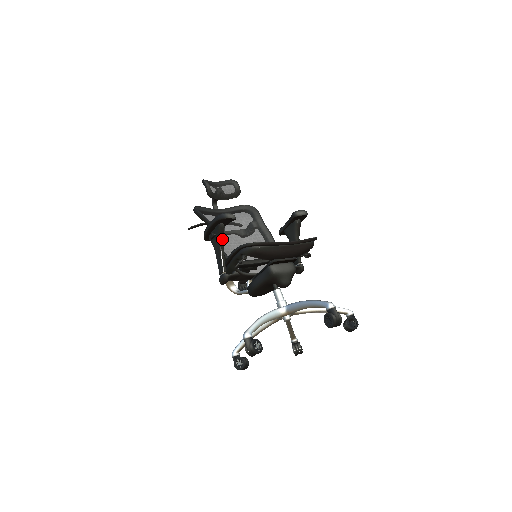
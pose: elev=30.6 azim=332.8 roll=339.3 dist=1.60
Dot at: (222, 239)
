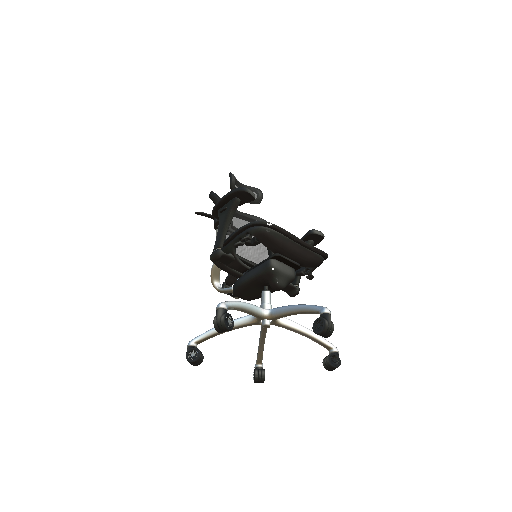
Dot at: (232, 214)
